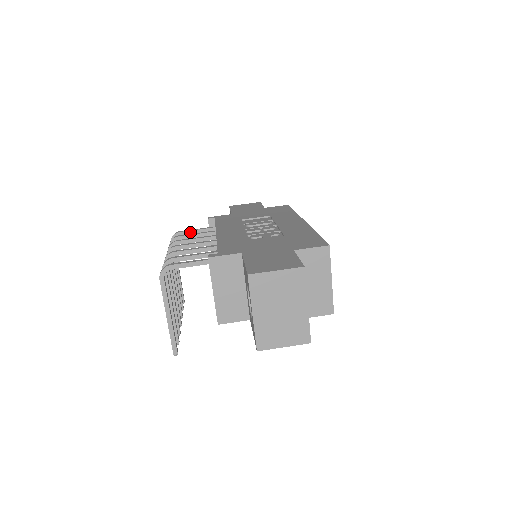
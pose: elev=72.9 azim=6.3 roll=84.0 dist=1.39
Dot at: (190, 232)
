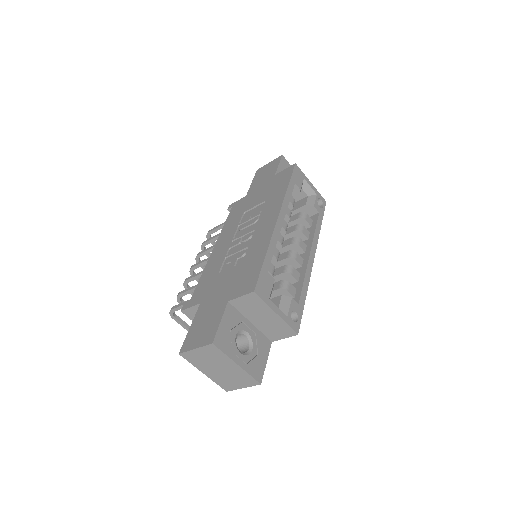
Dot at: (216, 229)
